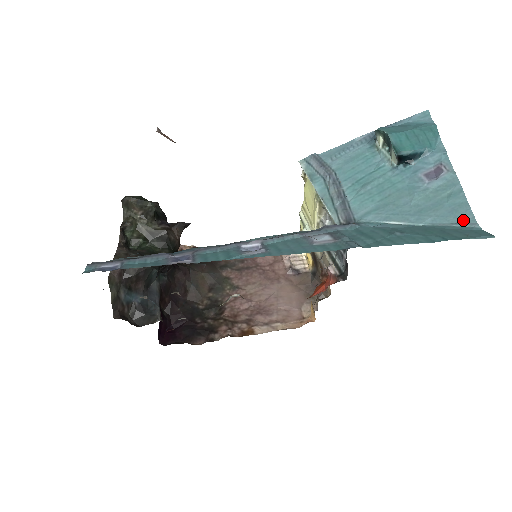
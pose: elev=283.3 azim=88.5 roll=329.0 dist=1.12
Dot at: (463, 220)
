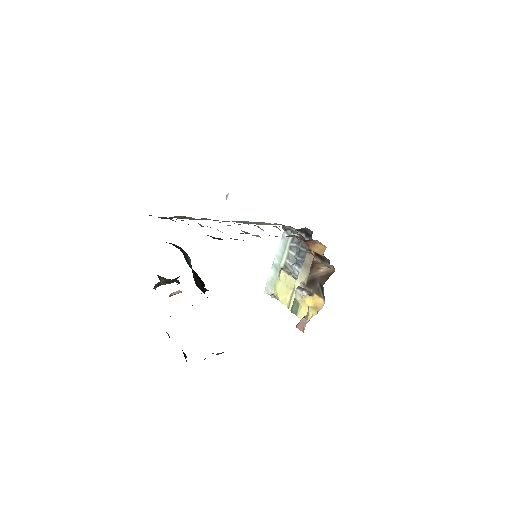
Dot at: occluded
